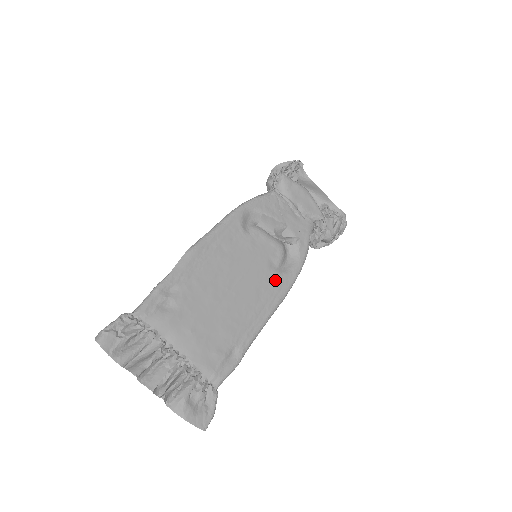
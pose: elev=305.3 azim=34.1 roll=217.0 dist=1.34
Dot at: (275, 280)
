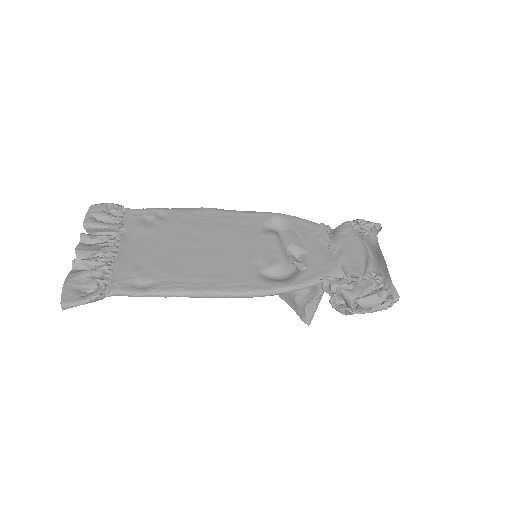
Dot at: (246, 274)
